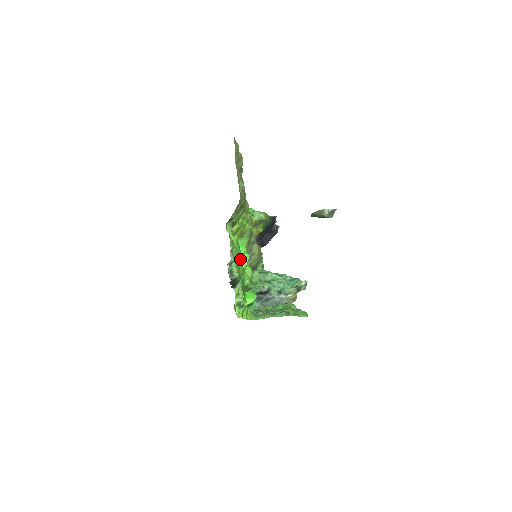
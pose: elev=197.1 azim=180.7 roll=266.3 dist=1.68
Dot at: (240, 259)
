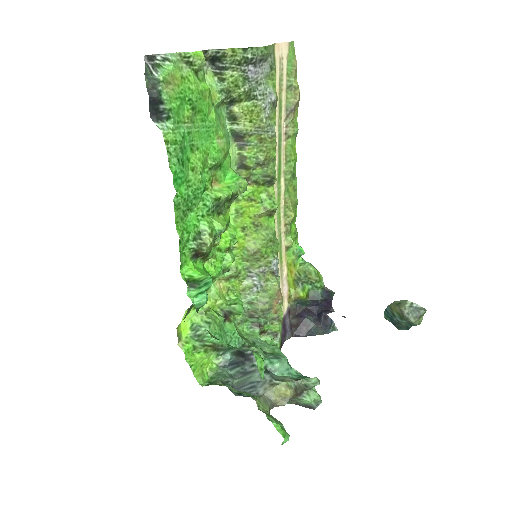
Dot at: (216, 187)
